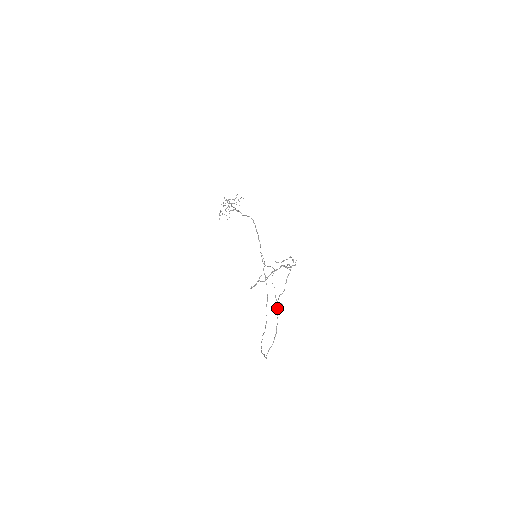
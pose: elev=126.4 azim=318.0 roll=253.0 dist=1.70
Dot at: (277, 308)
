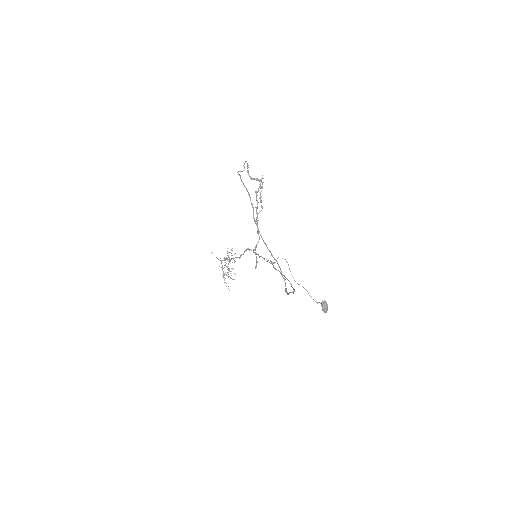
Dot at: occluded
